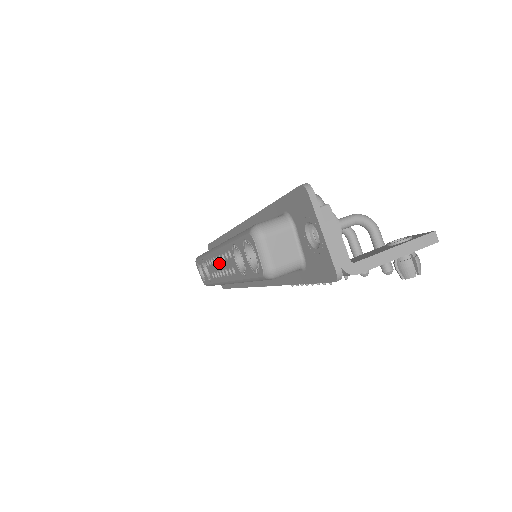
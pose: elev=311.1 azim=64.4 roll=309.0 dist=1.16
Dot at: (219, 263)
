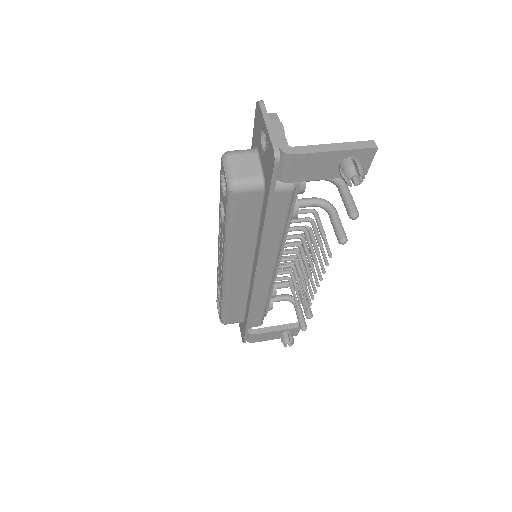
Dot at: (220, 254)
